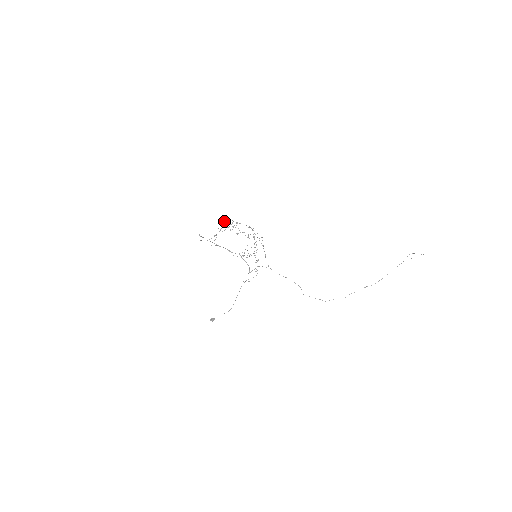
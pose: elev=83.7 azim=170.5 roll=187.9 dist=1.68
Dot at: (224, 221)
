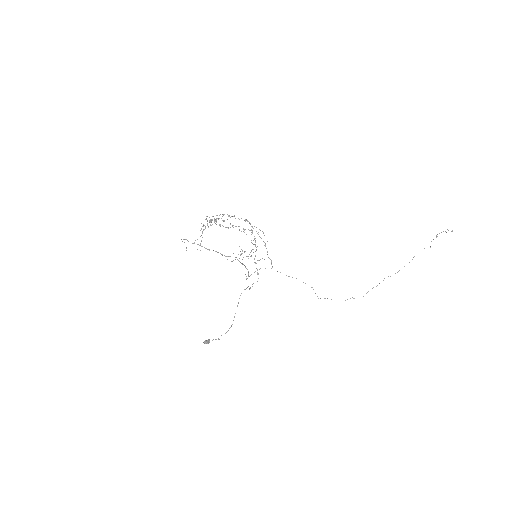
Dot at: (212, 216)
